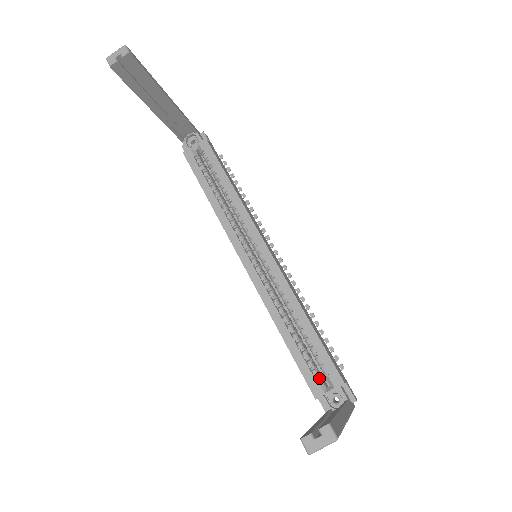
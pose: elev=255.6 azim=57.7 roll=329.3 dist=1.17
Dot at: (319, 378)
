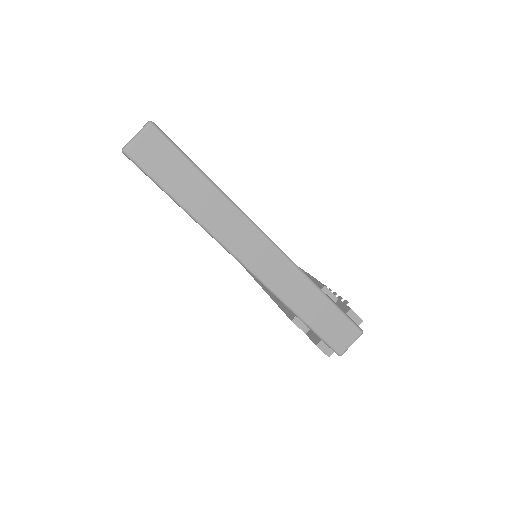
Dot at: occluded
